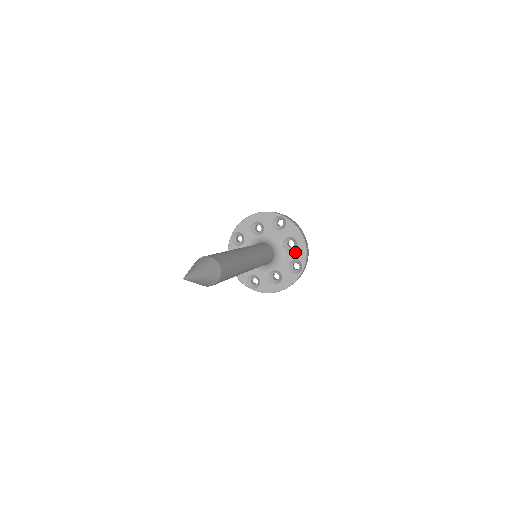
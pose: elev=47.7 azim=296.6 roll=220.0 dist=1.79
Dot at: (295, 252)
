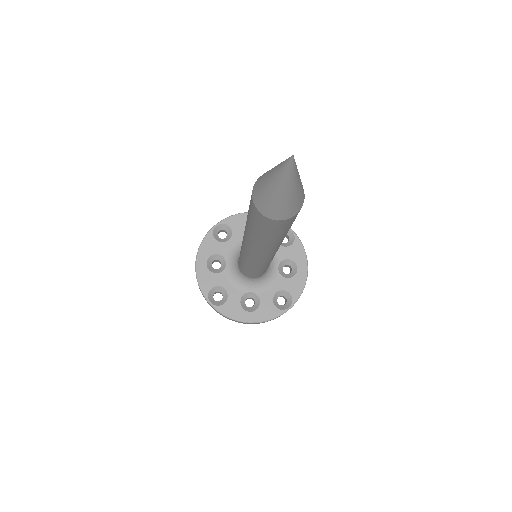
Dot at: (290, 281)
